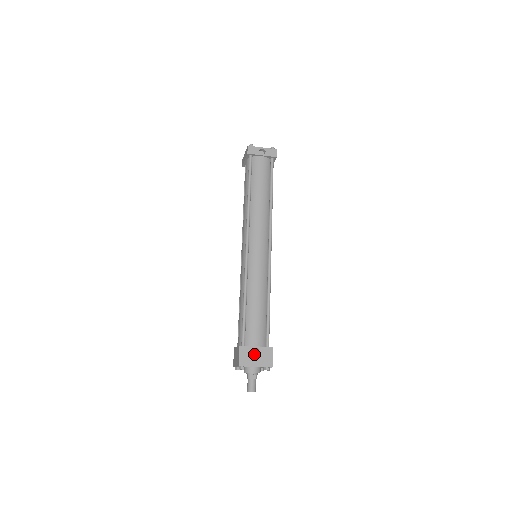
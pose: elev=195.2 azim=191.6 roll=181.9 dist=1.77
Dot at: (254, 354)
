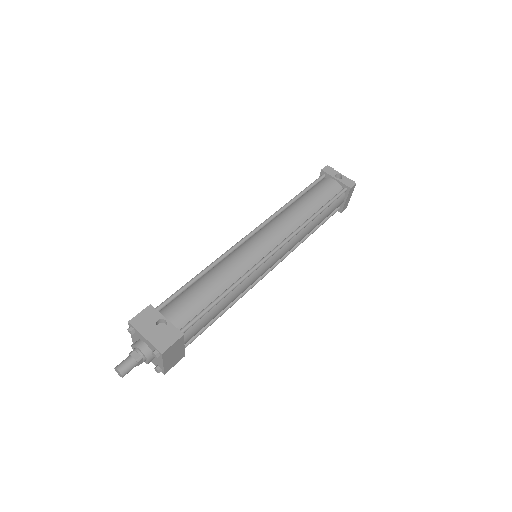
Dot at: occluded
